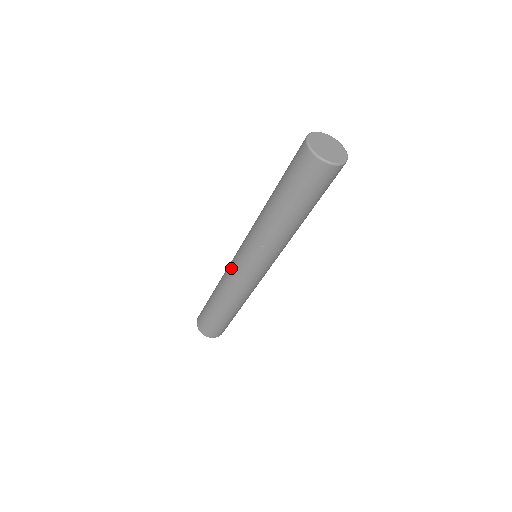
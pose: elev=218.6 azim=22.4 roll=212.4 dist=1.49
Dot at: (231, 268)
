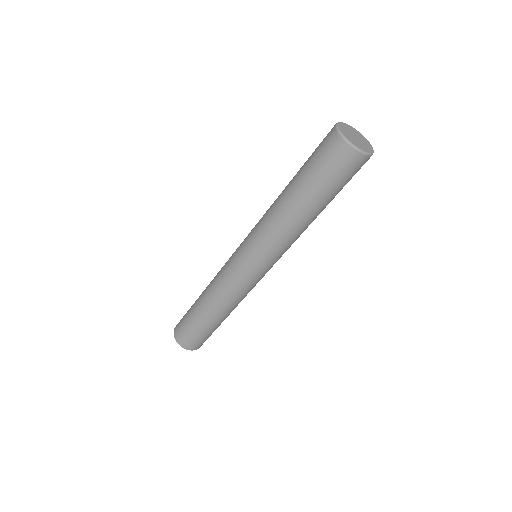
Dot at: (236, 280)
